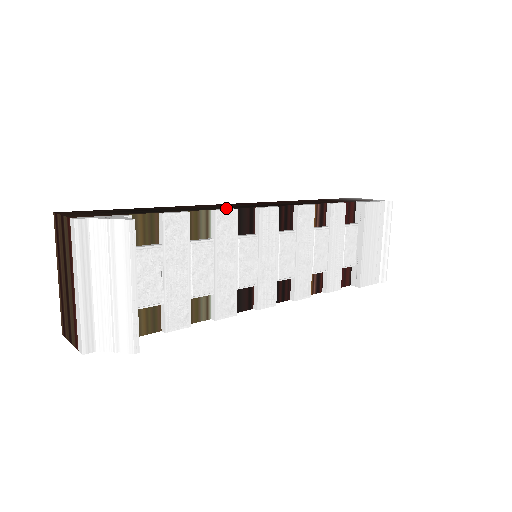
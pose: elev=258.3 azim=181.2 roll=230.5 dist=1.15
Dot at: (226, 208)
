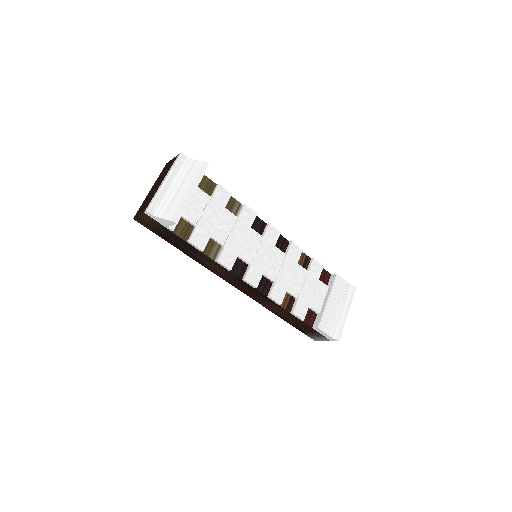
Dot at: occluded
